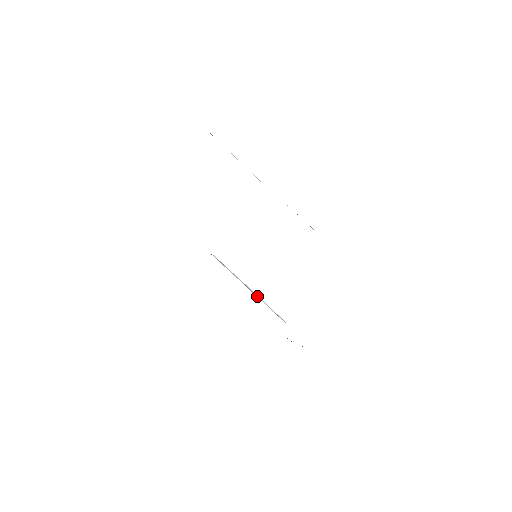
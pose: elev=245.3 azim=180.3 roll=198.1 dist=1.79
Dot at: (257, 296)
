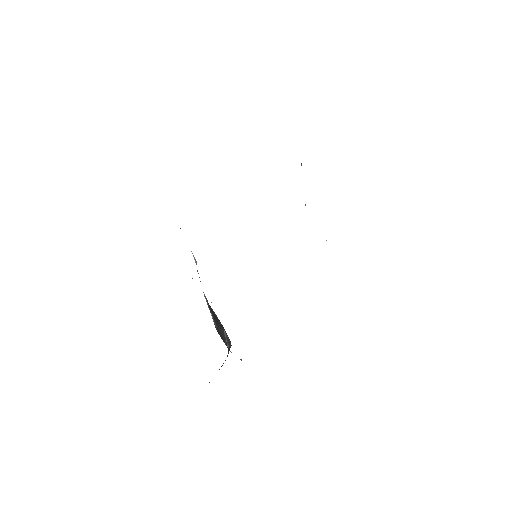
Dot at: occluded
